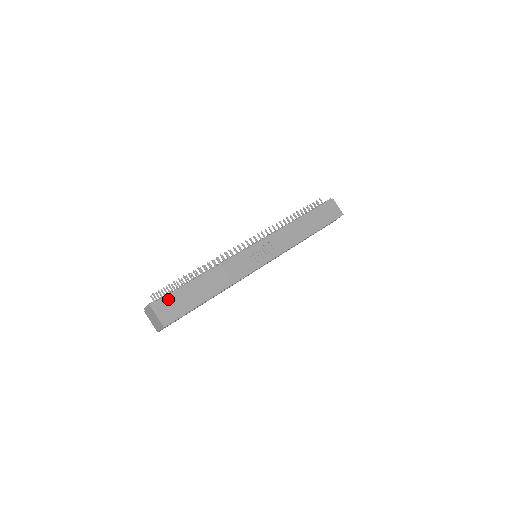
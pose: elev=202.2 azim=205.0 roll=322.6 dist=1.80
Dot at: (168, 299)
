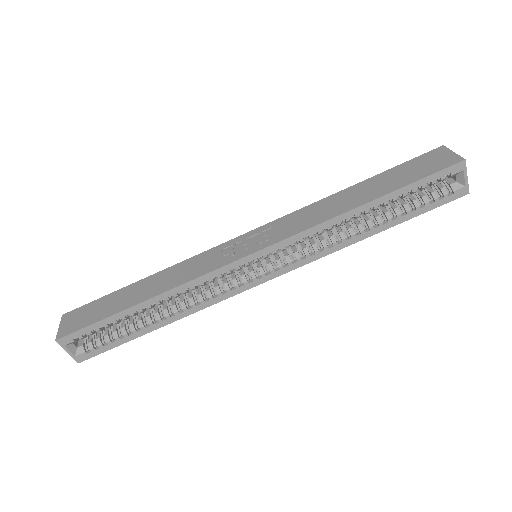
Dot at: (85, 308)
